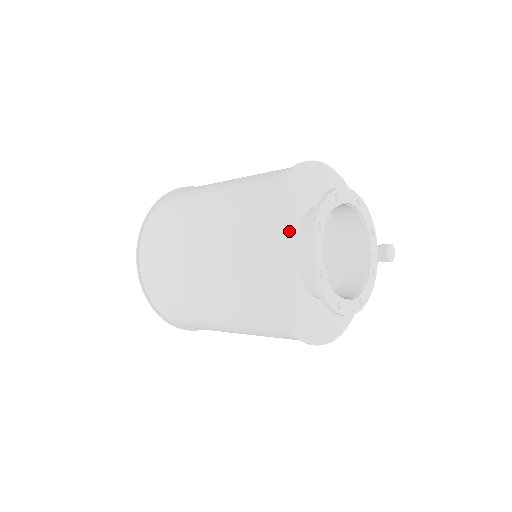
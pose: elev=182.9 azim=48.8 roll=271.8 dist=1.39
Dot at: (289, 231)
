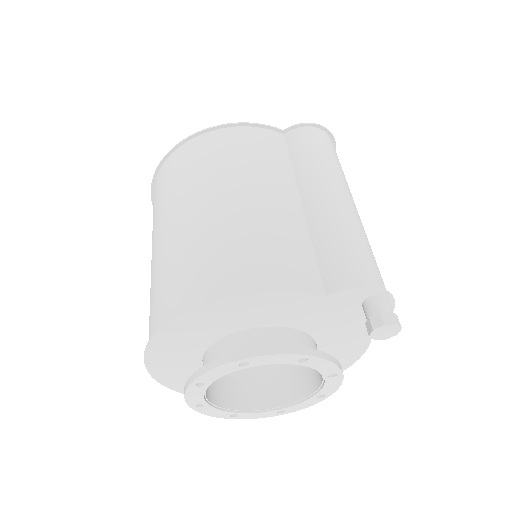
Dot at: occluded
